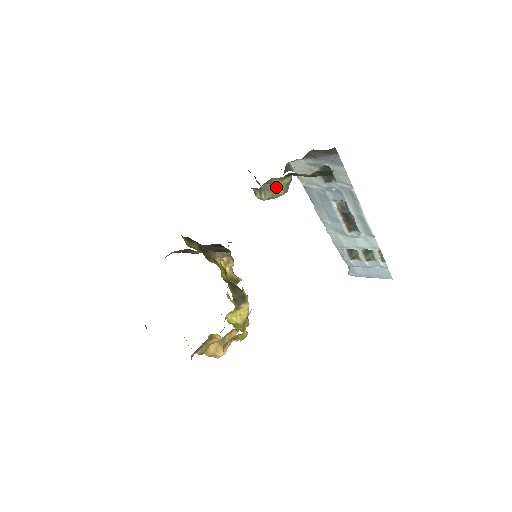
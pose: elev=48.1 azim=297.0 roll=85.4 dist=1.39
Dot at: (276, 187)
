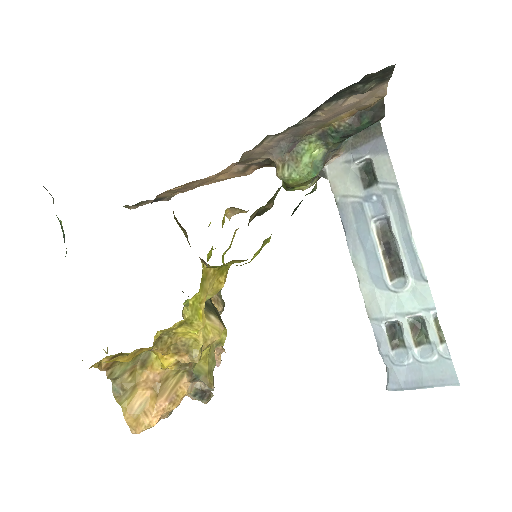
Dot at: (303, 158)
